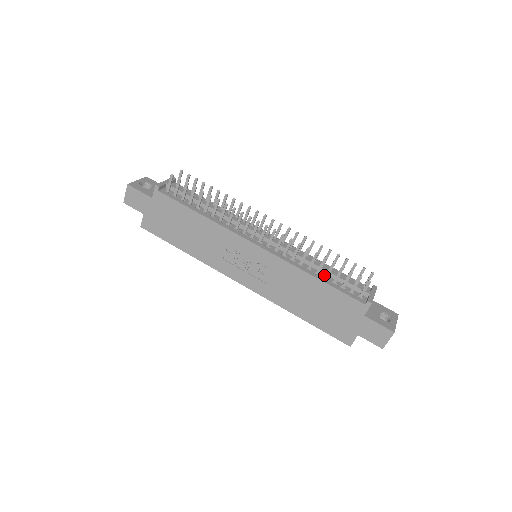
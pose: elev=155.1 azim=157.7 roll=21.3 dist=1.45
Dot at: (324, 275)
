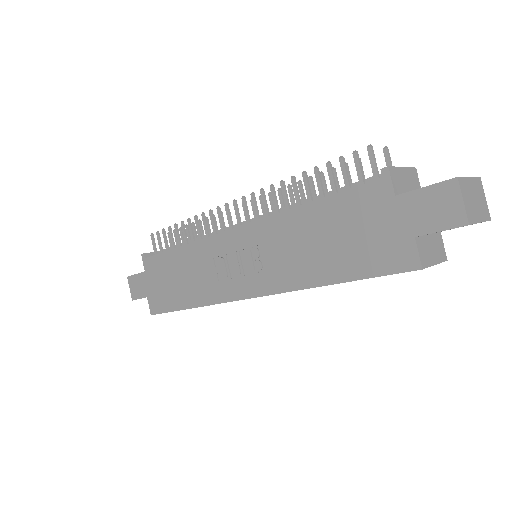
Dot at: occluded
